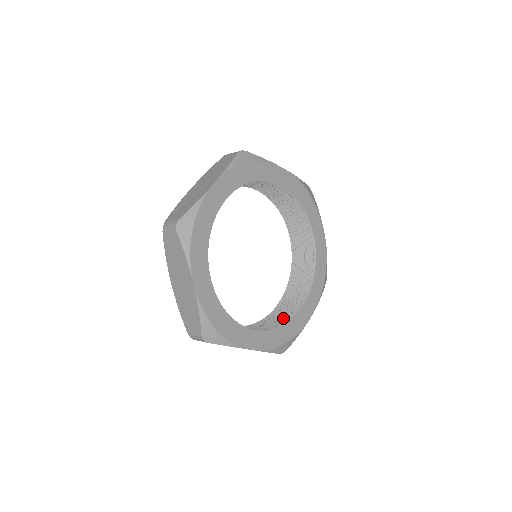
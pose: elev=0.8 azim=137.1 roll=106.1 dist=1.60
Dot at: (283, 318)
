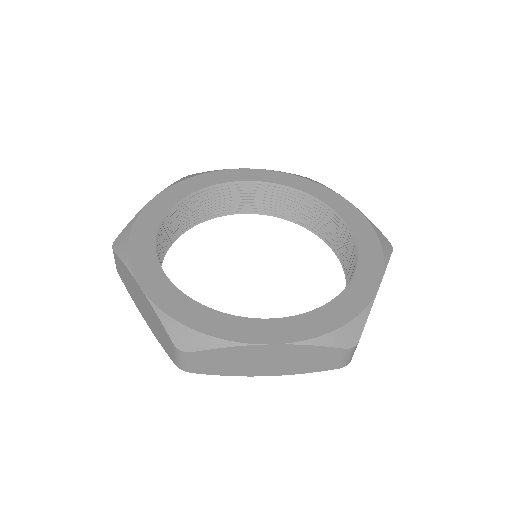
Dot at: occluded
